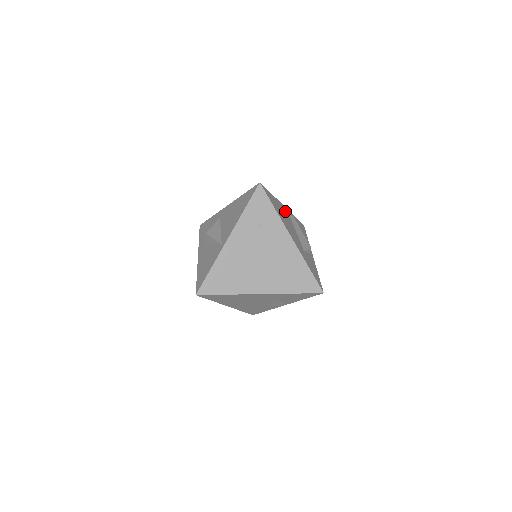
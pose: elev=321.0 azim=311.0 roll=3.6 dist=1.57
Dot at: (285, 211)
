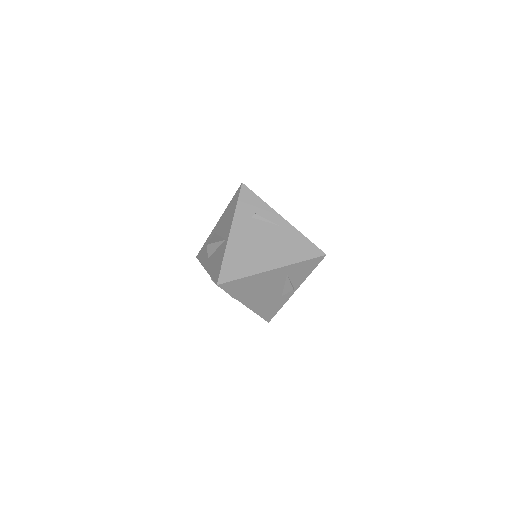
Dot at: occluded
